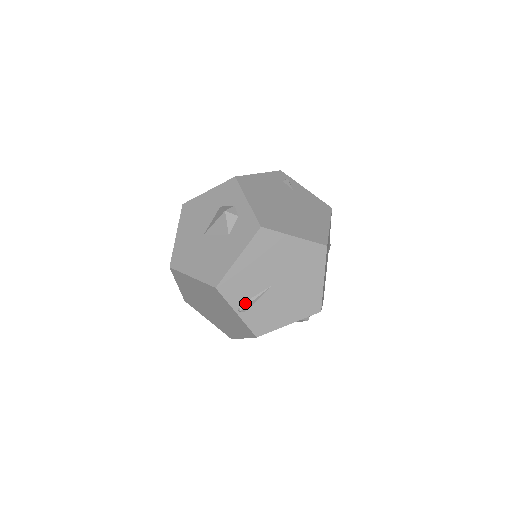
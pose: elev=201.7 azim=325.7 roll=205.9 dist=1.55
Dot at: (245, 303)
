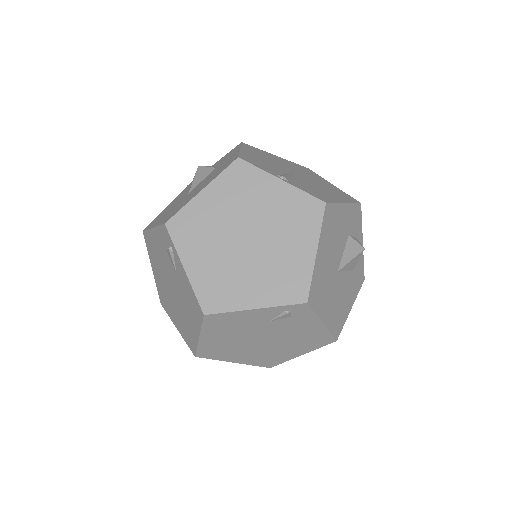
Dot at: (281, 175)
